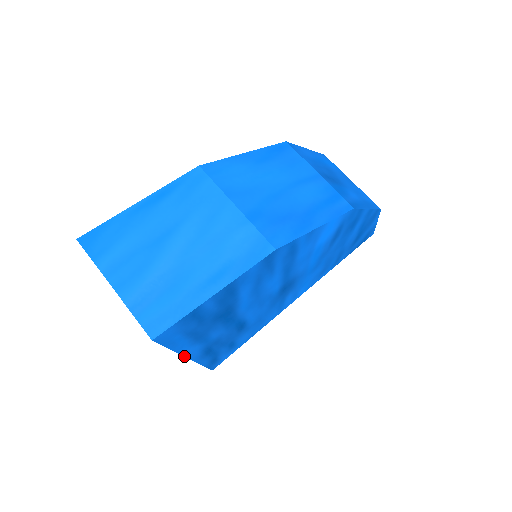
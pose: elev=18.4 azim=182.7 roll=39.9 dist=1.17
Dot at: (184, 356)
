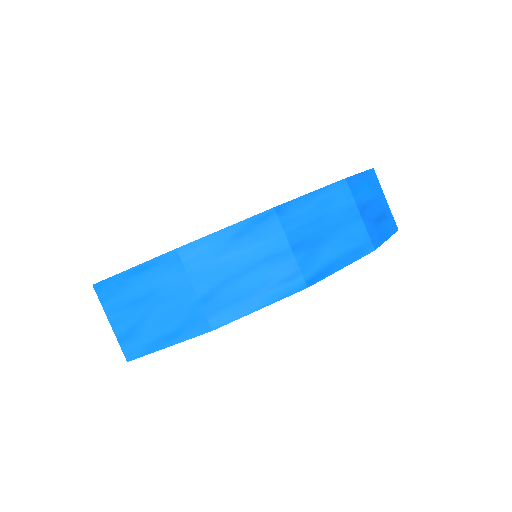
Dot at: occluded
